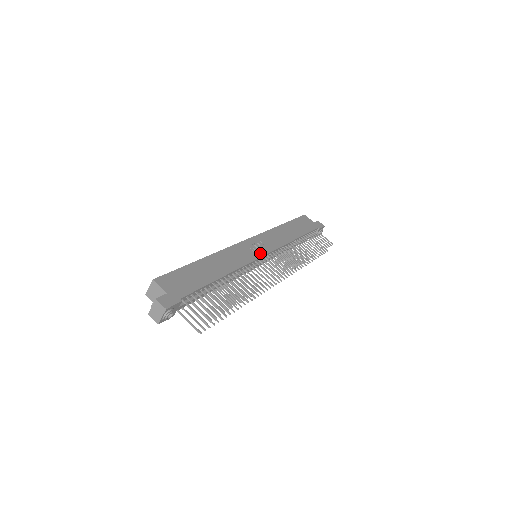
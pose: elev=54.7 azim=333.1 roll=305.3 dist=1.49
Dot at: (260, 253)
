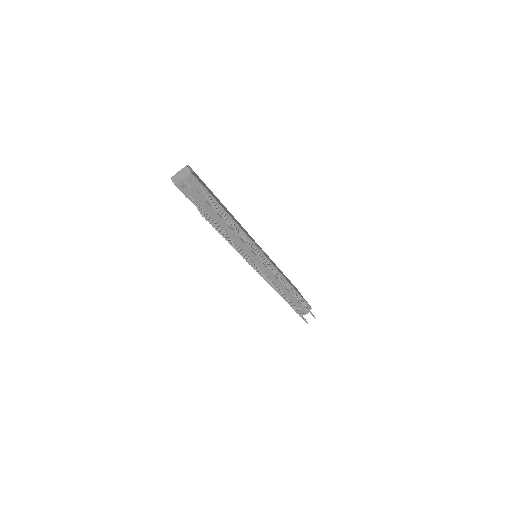
Dot at: occluded
